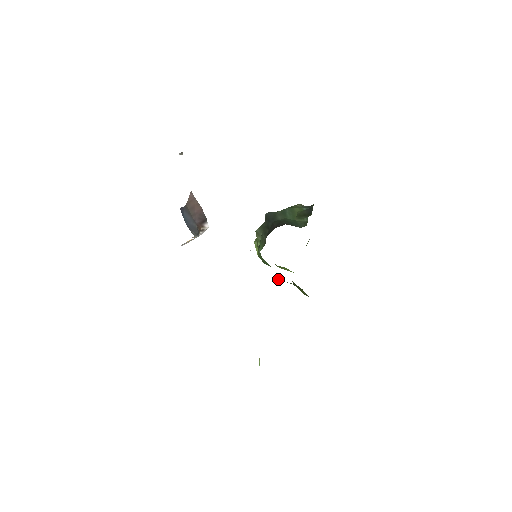
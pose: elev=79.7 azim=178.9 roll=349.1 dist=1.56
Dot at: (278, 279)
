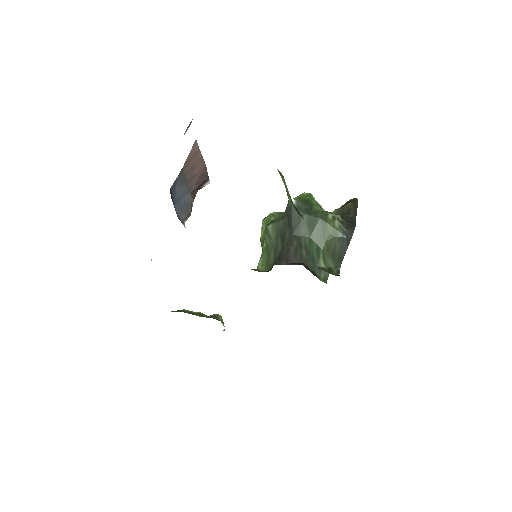
Dot at: occluded
